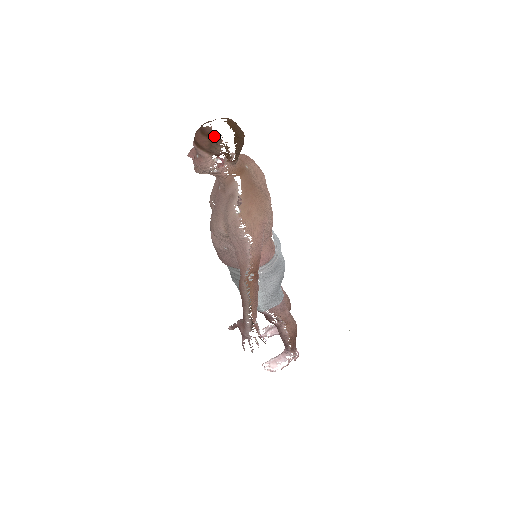
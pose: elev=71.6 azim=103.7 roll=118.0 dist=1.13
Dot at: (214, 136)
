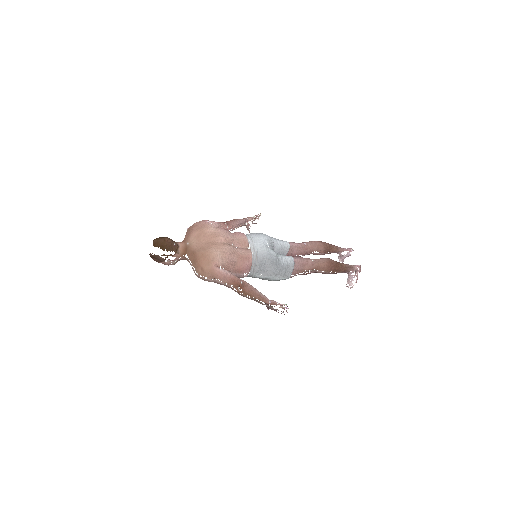
Dot at: (154, 256)
